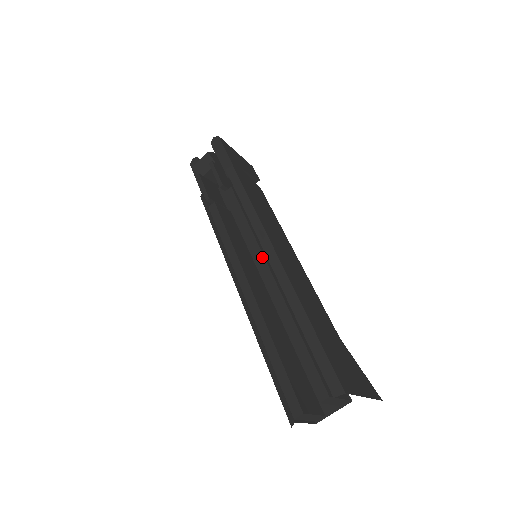
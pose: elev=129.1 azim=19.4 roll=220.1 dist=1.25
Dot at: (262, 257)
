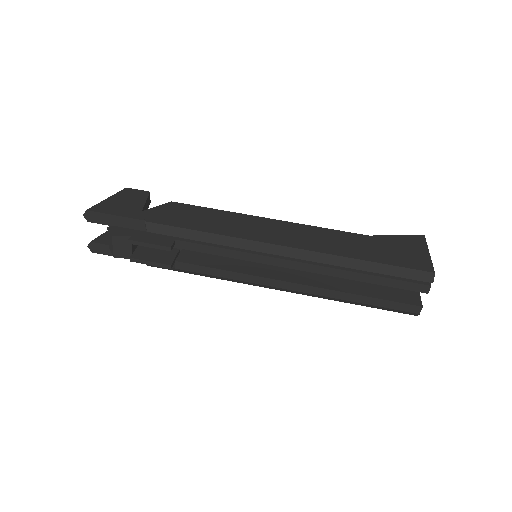
Dot at: (279, 260)
